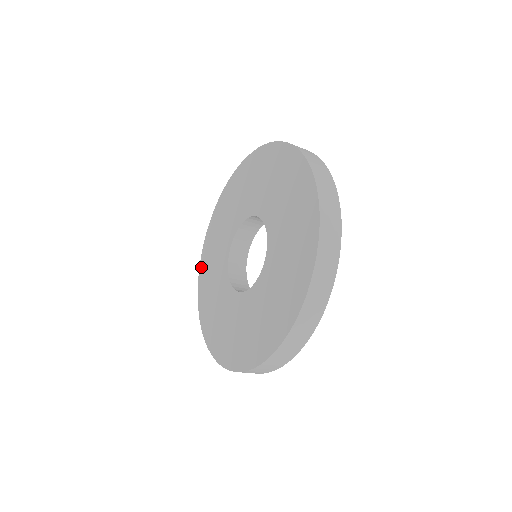
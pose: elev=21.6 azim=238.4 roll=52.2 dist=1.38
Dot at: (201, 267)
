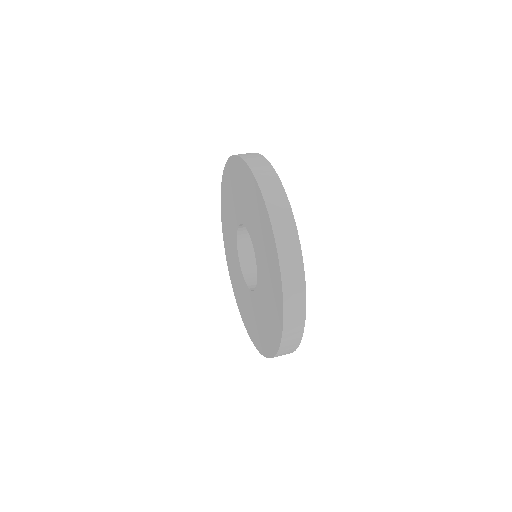
Dot at: (222, 195)
